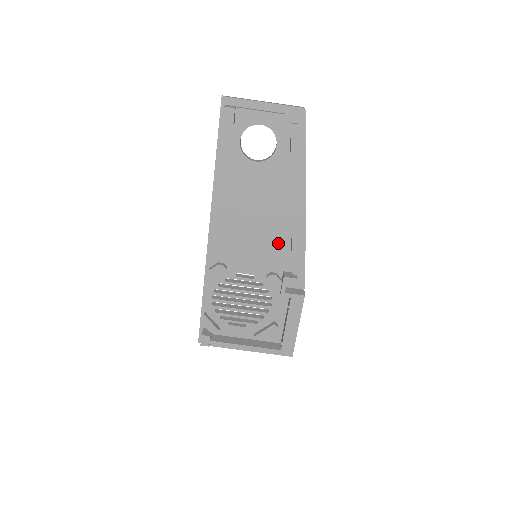
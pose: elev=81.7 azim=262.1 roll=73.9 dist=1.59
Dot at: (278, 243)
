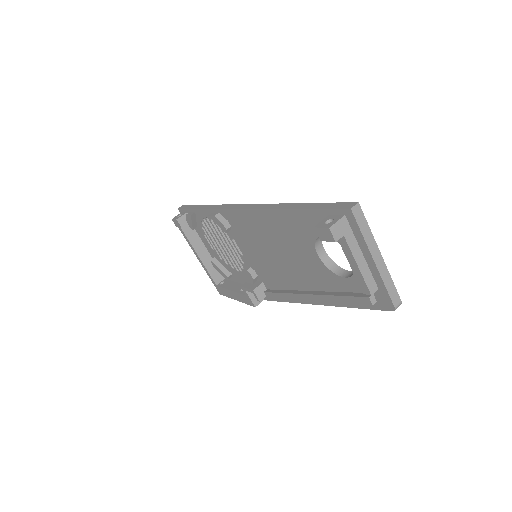
Dot at: (276, 278)
